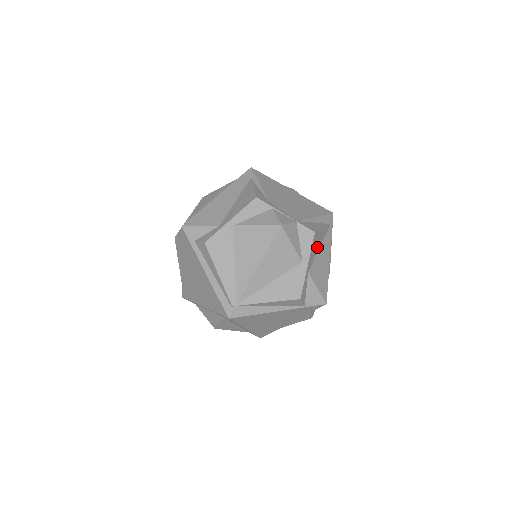
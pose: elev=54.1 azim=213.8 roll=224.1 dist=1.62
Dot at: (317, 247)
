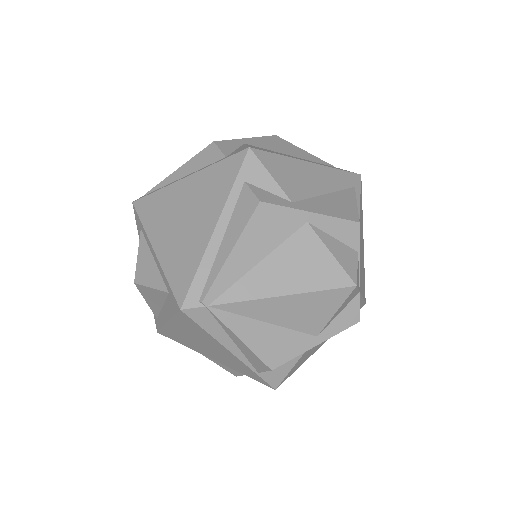
Dot at: occluded
